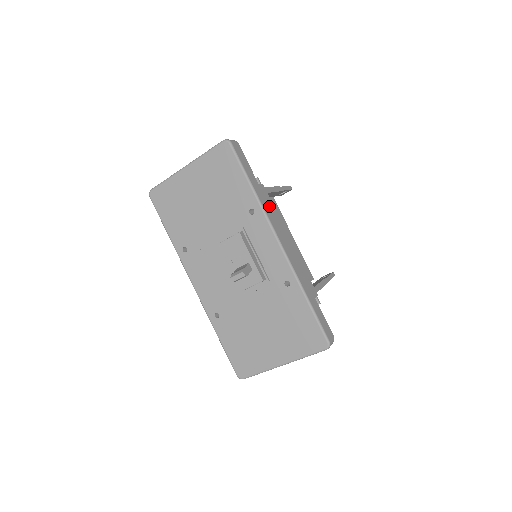
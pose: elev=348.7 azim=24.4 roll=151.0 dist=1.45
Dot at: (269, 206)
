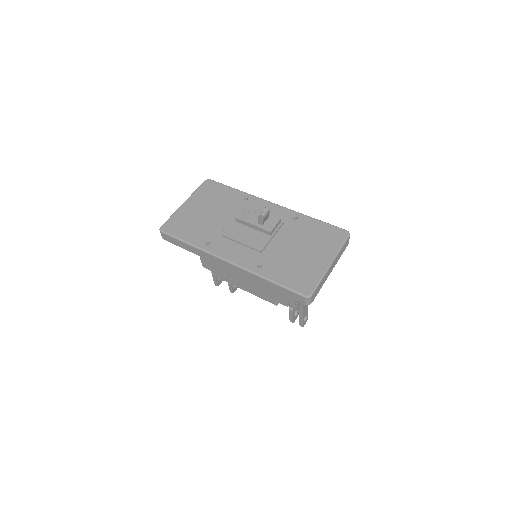
Dot at: occluded
